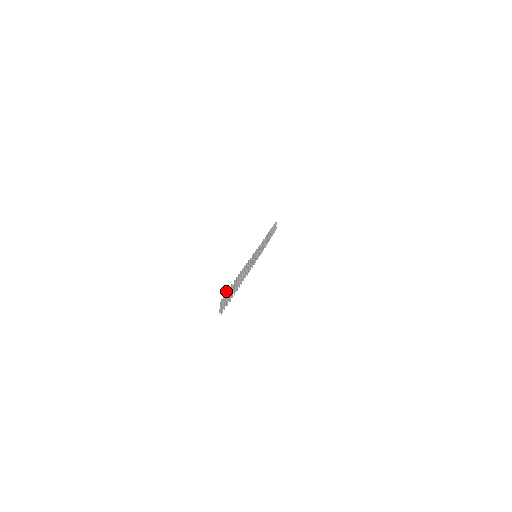
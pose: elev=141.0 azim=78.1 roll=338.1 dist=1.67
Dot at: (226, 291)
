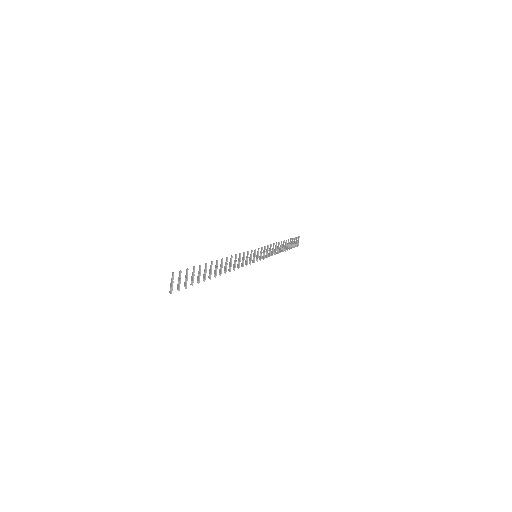
Dot at: (186, 269)
